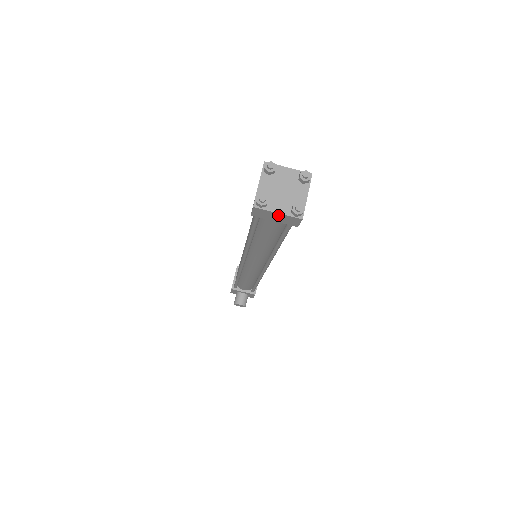
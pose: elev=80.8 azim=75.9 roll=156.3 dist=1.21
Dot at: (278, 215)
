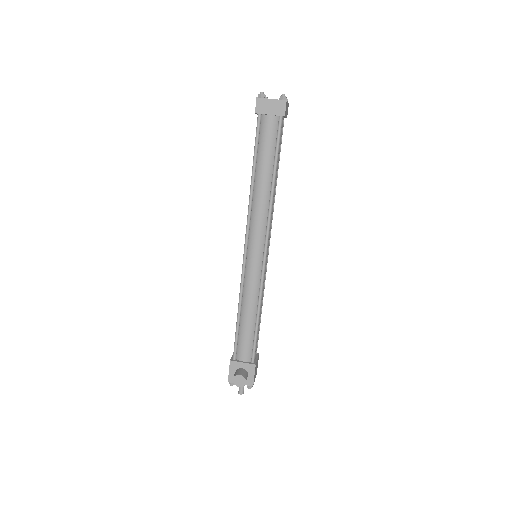
Dot at: (272, 102)
